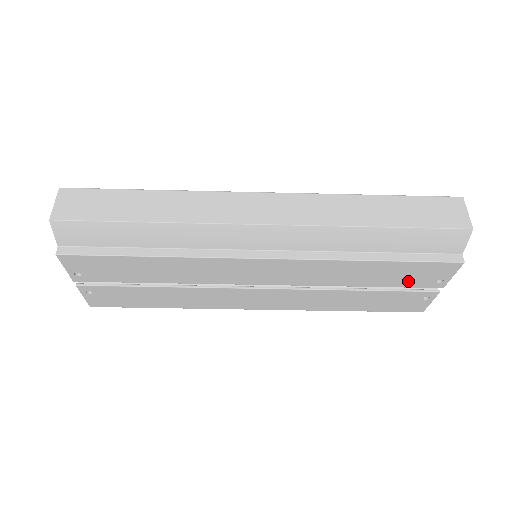
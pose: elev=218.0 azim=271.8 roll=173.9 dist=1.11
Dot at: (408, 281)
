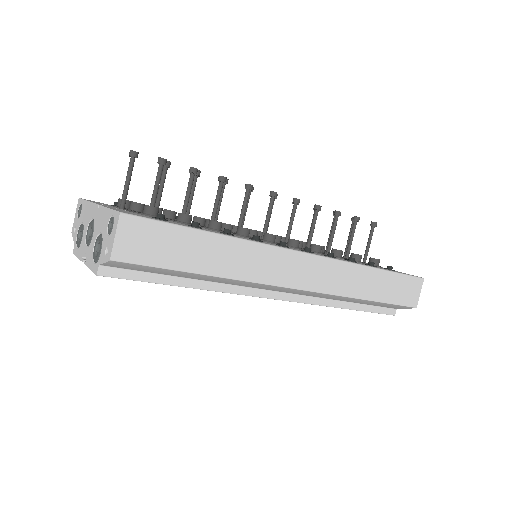
Dot at: occluded
